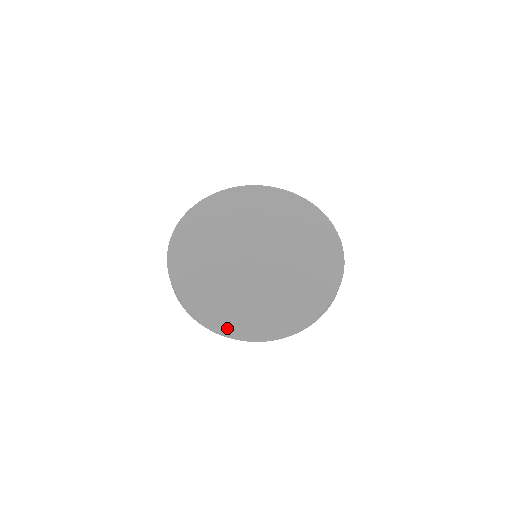
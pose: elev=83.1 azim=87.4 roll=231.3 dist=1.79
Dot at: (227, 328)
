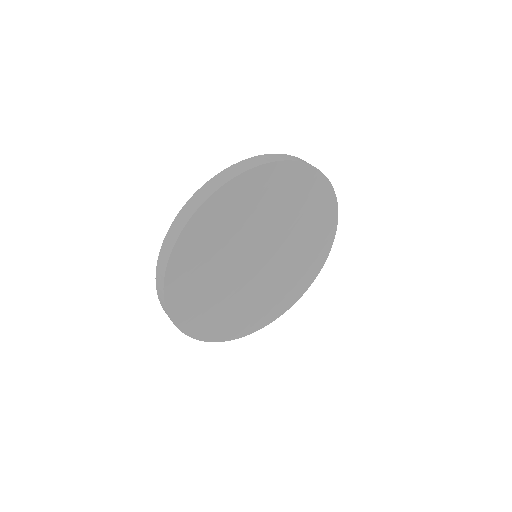
Dot at: (179, 324)
